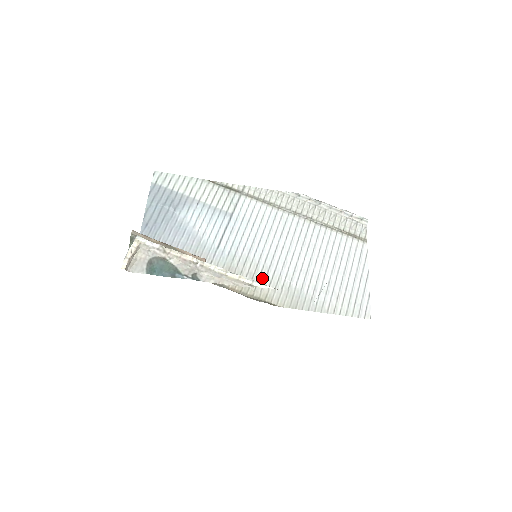
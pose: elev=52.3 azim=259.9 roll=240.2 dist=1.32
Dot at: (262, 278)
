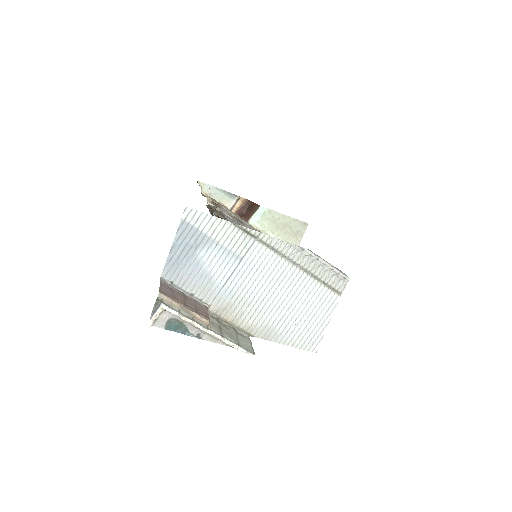
Dot at: (250, 315)
